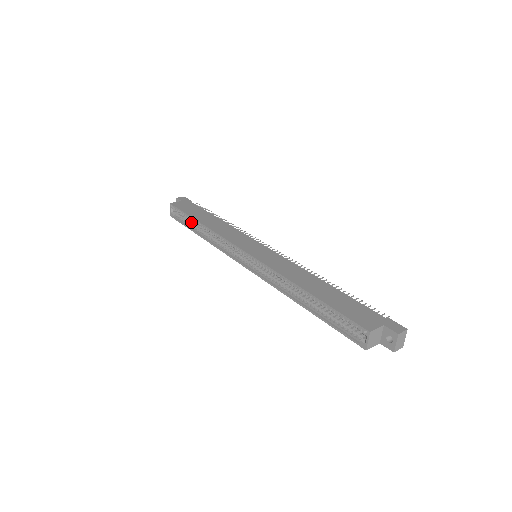
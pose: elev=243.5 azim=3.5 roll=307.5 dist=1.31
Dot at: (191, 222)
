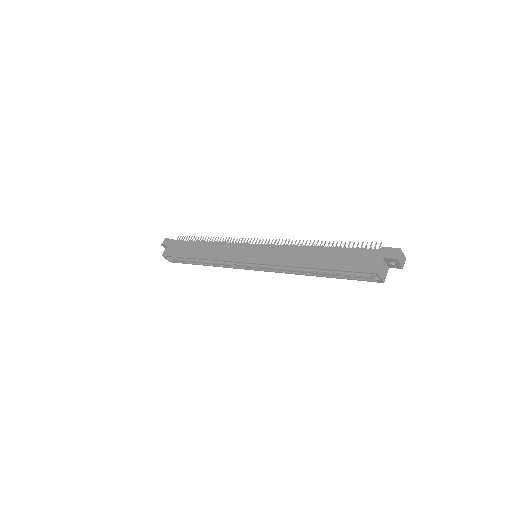
Dot at: (189, 259)
